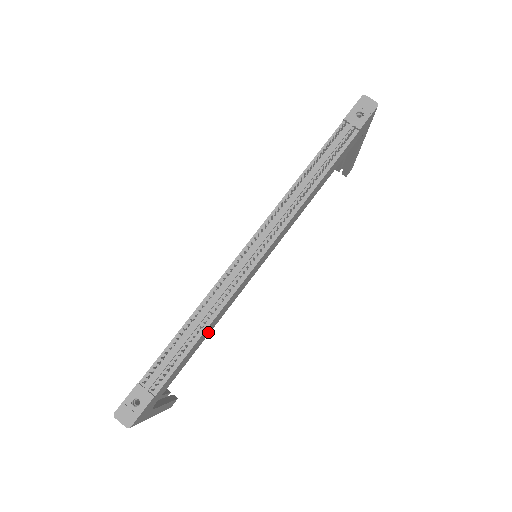
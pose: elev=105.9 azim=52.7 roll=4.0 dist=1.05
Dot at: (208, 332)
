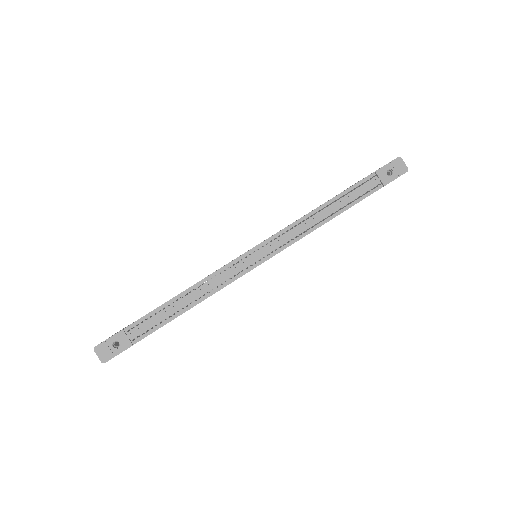
Dot at: occluded
